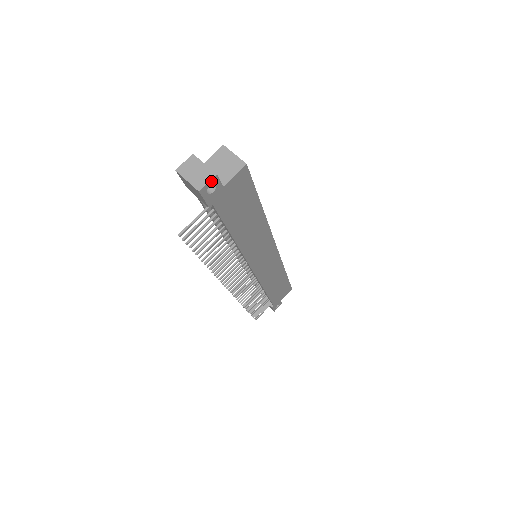
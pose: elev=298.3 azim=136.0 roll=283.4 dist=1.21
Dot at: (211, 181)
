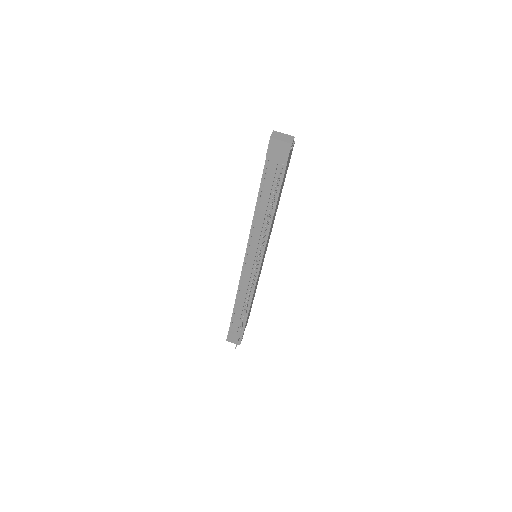
Dot at: (293, 140)
